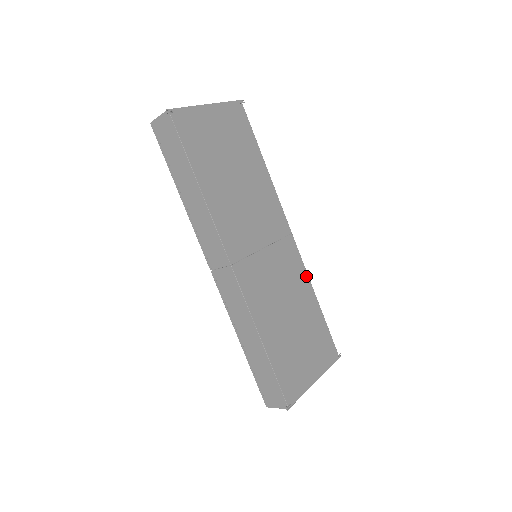
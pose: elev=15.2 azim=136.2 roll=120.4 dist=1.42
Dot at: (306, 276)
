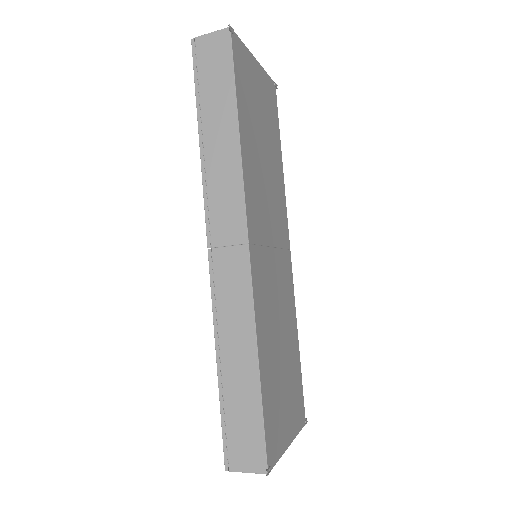
Dot at: (294, 306)
